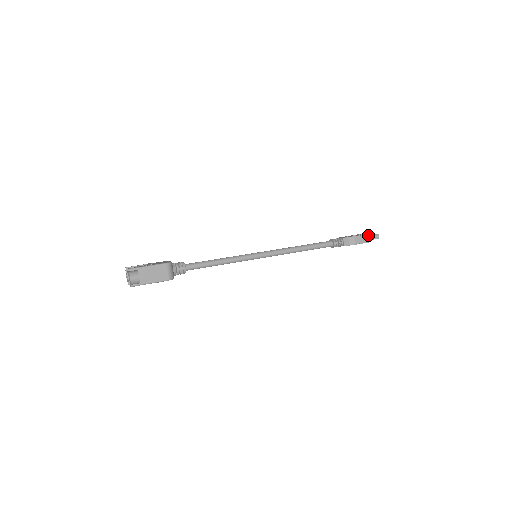
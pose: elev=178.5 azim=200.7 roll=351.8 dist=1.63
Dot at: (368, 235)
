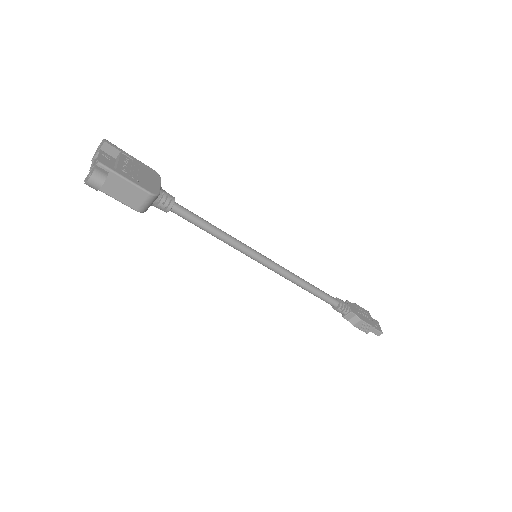
Dot at: (374, 328)
